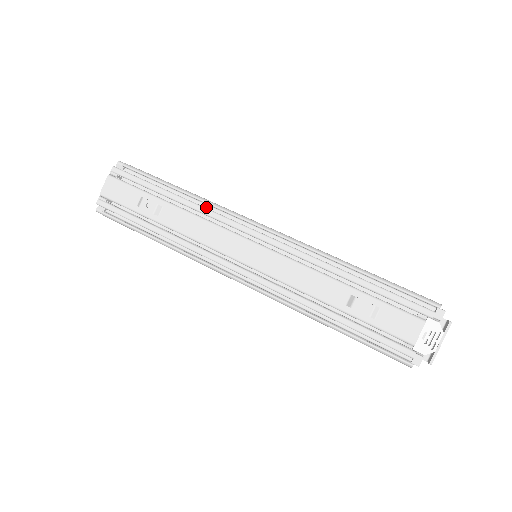
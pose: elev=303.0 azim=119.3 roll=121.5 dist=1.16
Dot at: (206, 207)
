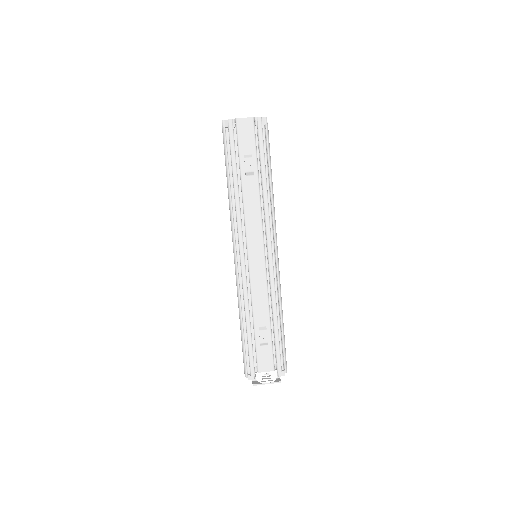
Dot at: occluded
